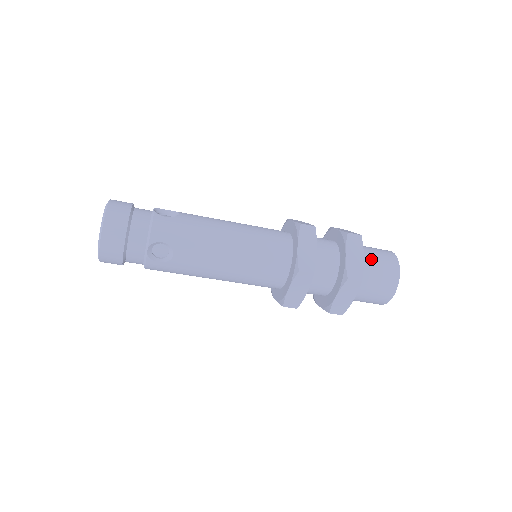
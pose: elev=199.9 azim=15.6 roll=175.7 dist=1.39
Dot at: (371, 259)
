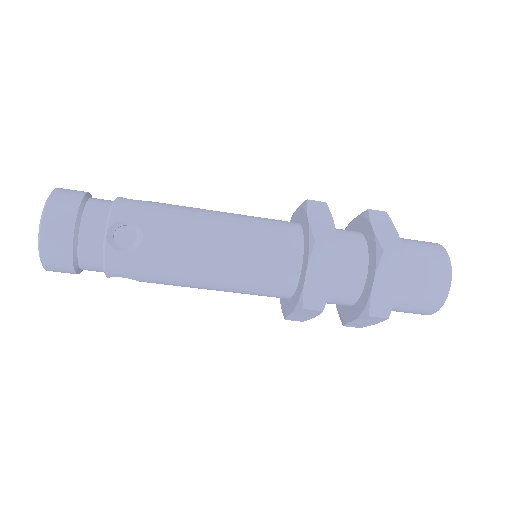
Dot at: (406, 242)
